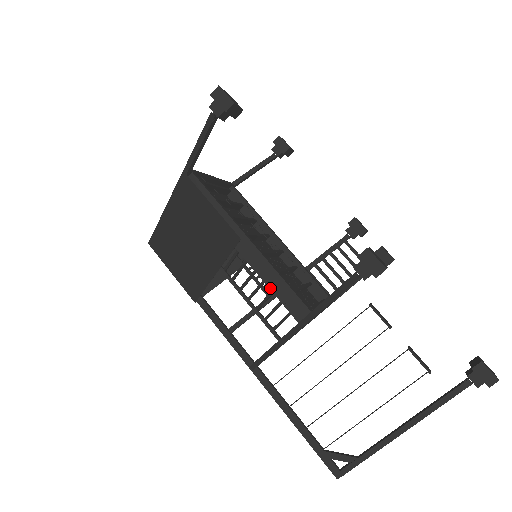
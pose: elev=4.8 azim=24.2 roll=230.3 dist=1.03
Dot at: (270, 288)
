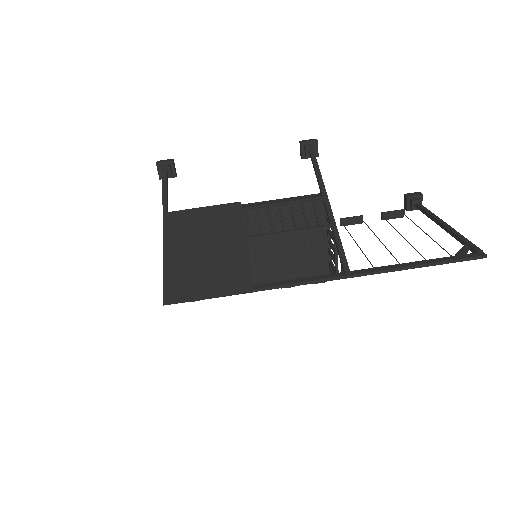
Dot at: (287, 204)
